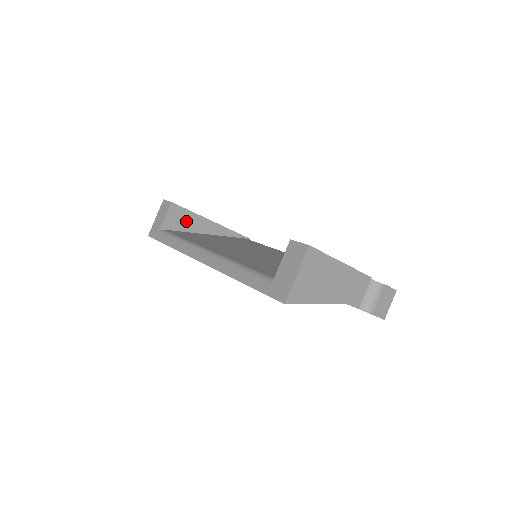
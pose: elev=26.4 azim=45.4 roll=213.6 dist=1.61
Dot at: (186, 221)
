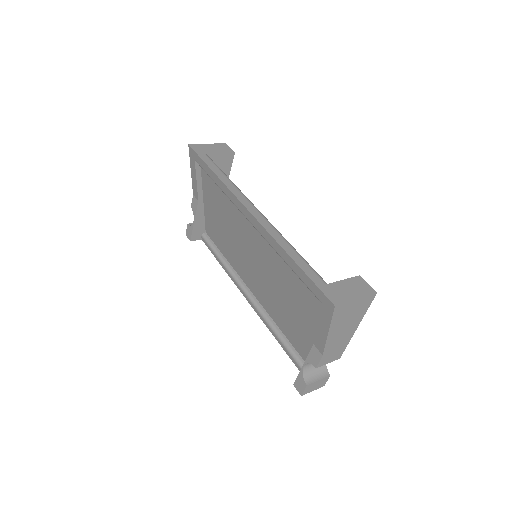
Dot at: occluded
